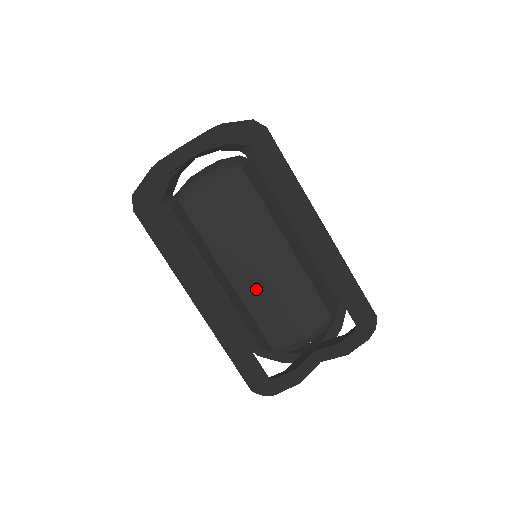
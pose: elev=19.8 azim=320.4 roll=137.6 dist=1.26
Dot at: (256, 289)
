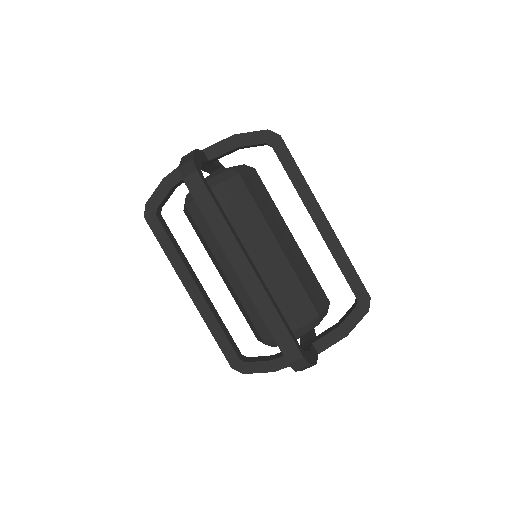
Dot at: (276, 270)
